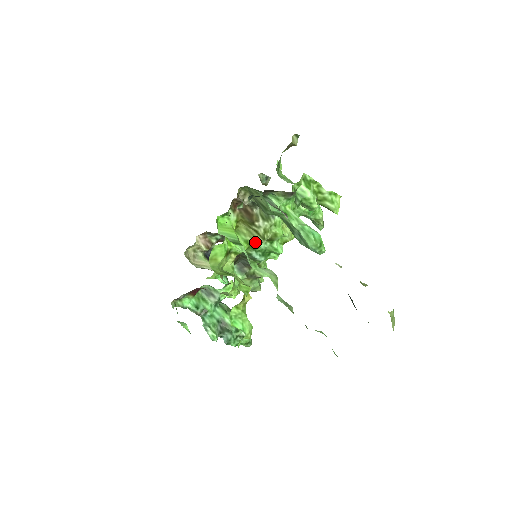
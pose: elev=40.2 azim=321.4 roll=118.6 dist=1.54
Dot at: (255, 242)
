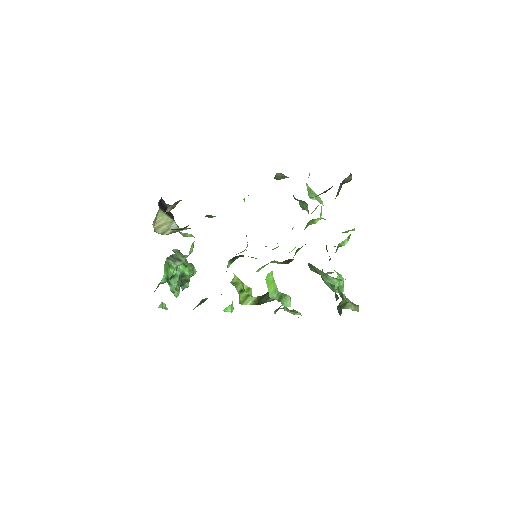
Dot at: (272, 262)
